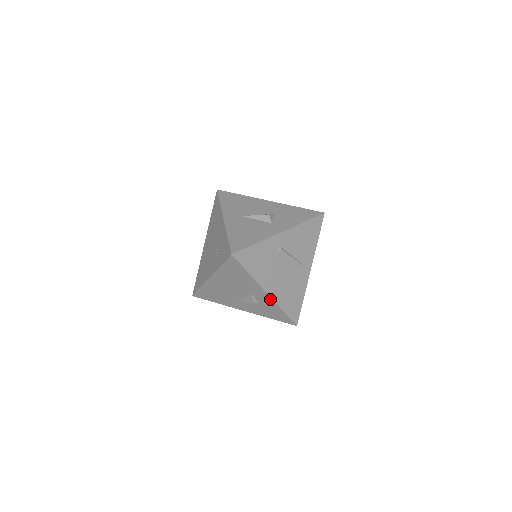
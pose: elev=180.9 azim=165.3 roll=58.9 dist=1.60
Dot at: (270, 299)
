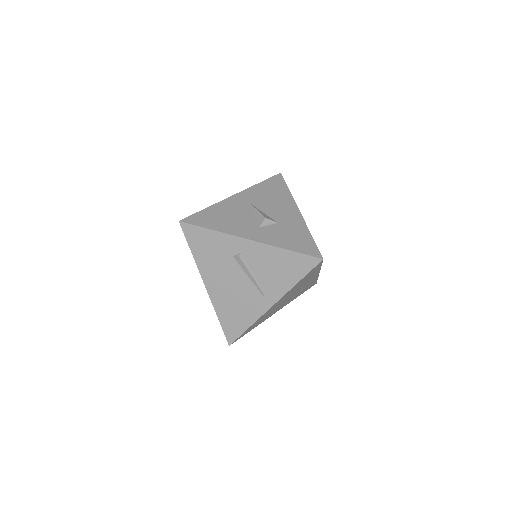
Dot at: (209, 295)
